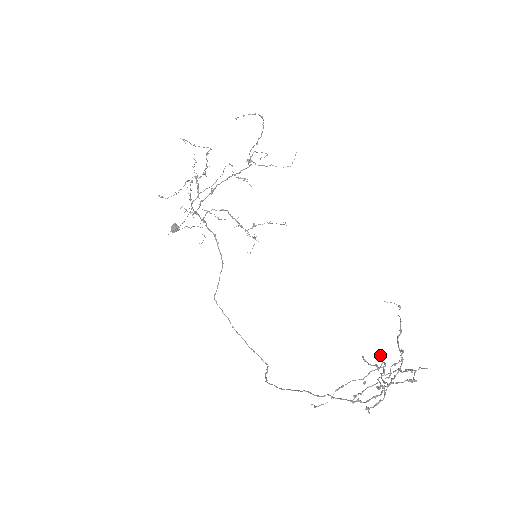
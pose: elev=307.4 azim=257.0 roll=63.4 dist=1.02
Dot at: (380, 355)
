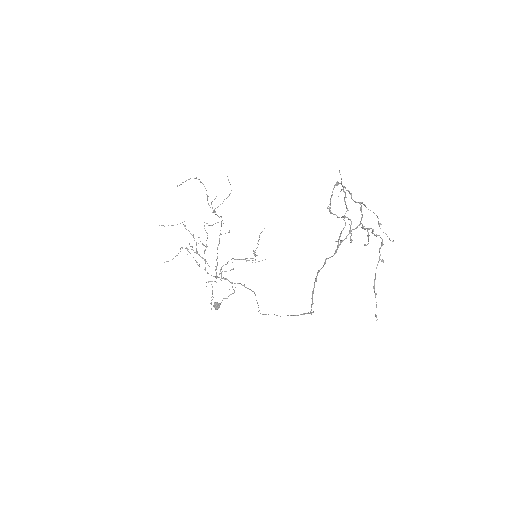
Dot at: (371, 232)
